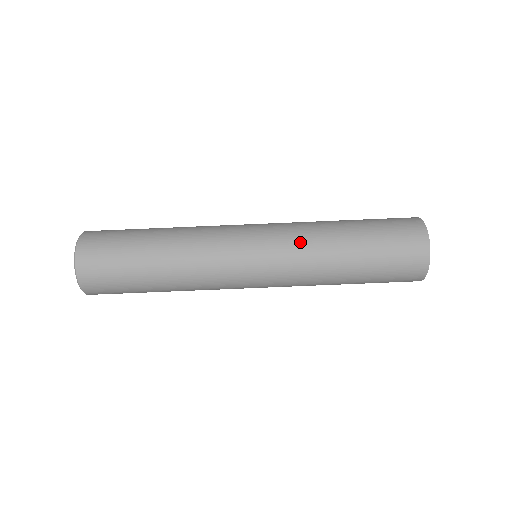
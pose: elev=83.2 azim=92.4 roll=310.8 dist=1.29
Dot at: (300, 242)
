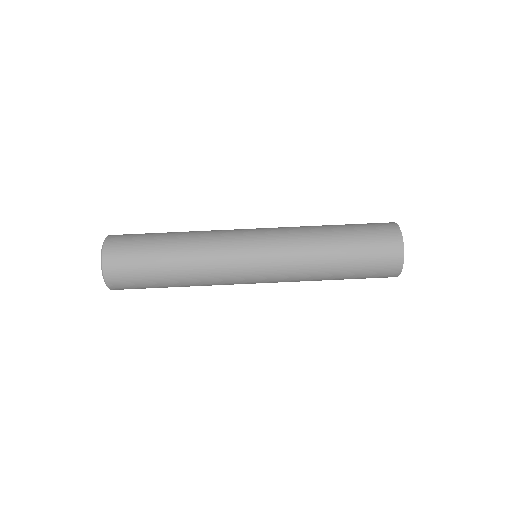
Dot at: (291, 228)
